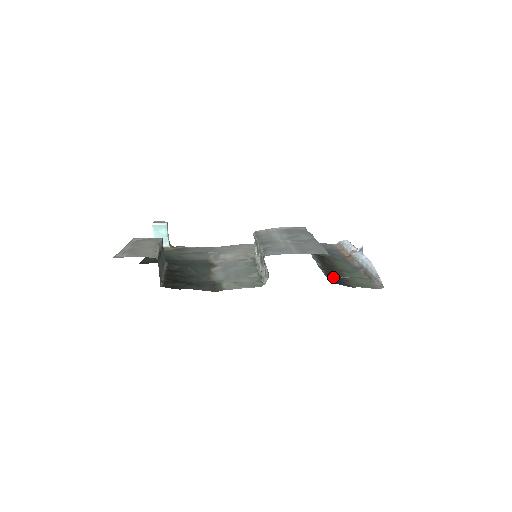
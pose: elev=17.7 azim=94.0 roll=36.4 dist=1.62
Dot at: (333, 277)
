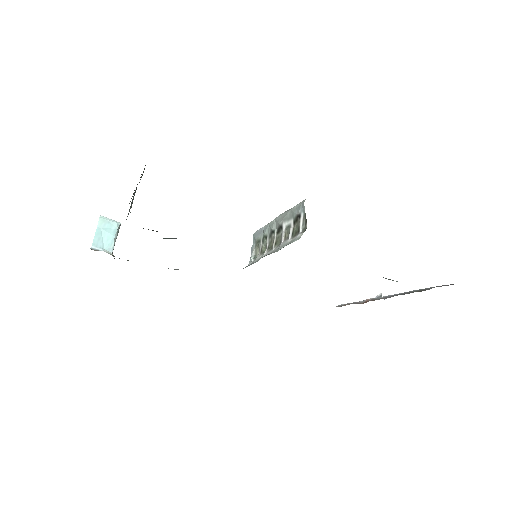
Dot at: occluded
